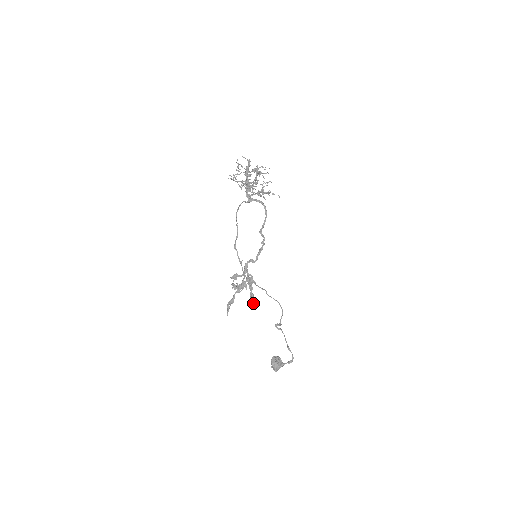
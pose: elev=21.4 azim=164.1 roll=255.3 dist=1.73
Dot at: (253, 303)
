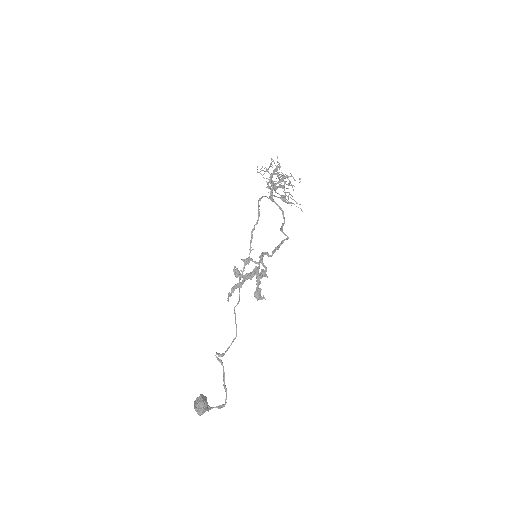
Dot at: (260, 298)
